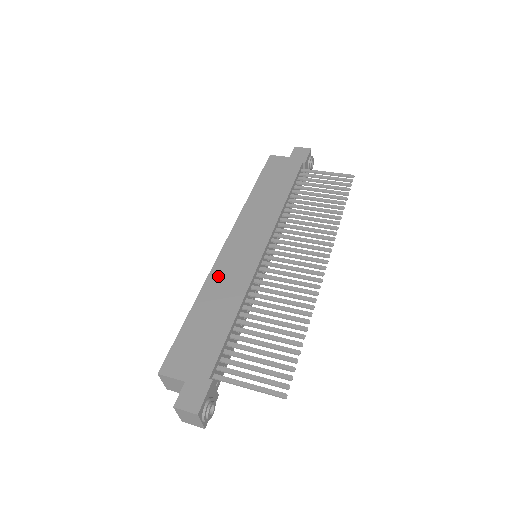
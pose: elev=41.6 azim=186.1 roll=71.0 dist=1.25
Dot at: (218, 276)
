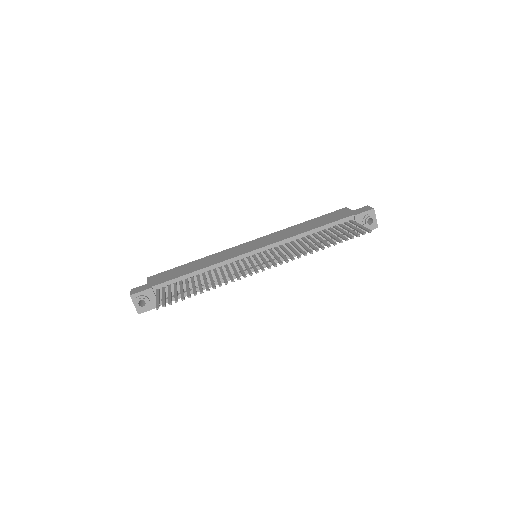
Dot at: (221, 253)
